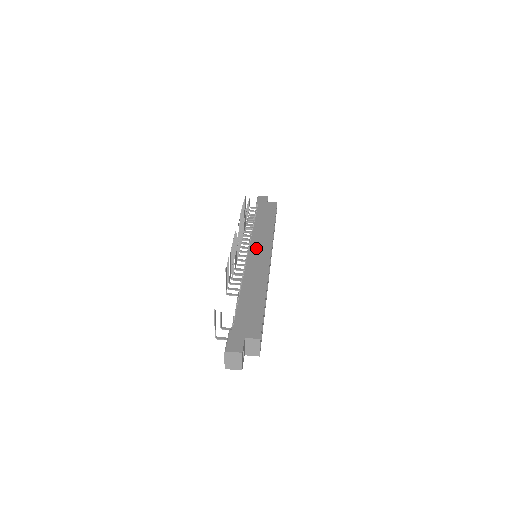
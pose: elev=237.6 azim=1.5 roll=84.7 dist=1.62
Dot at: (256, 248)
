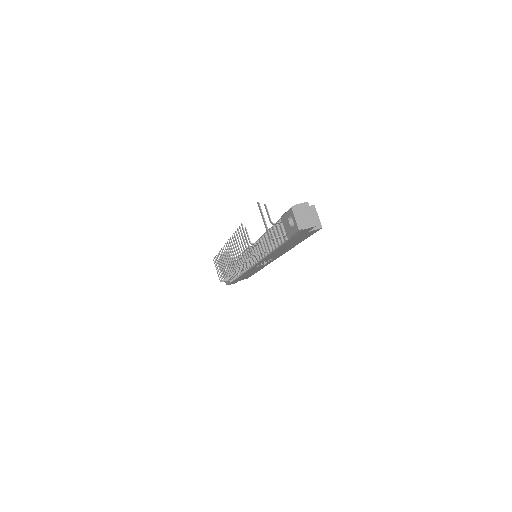
Dot at: occluded
